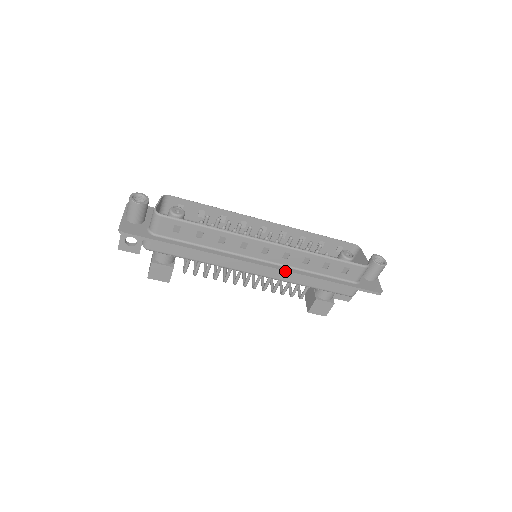
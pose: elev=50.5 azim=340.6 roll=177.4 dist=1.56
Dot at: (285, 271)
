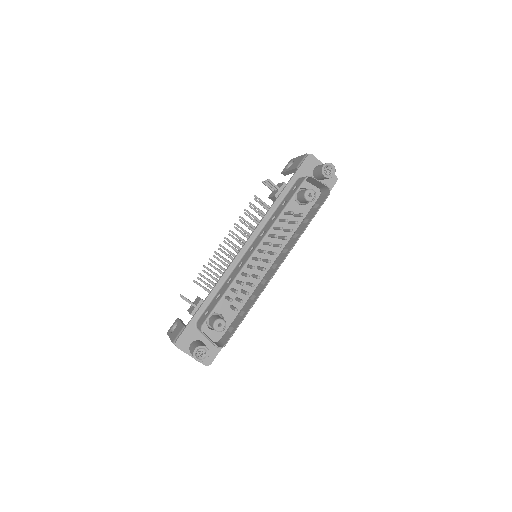
Dot at: occluded
